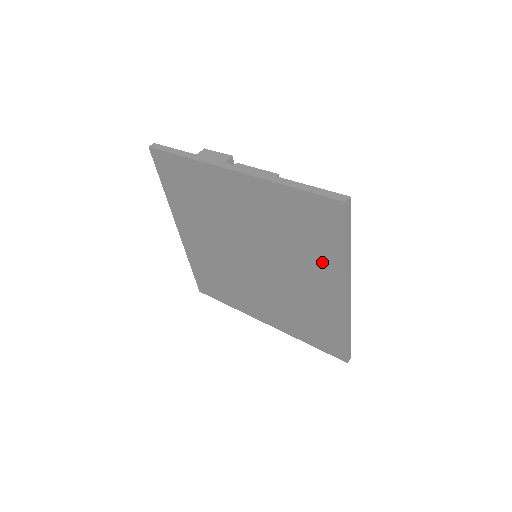
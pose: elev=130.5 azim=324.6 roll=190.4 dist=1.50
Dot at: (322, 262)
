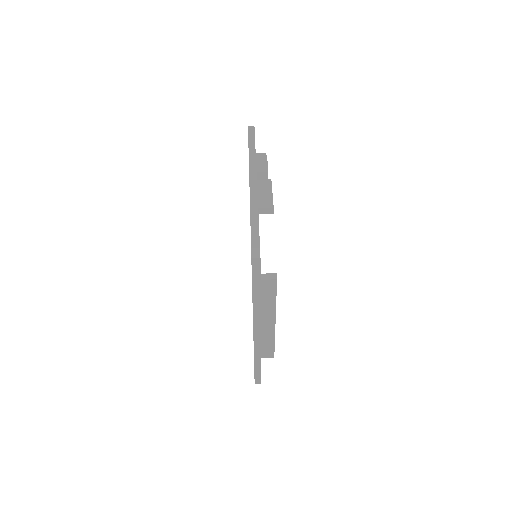
Dot at: occluded
